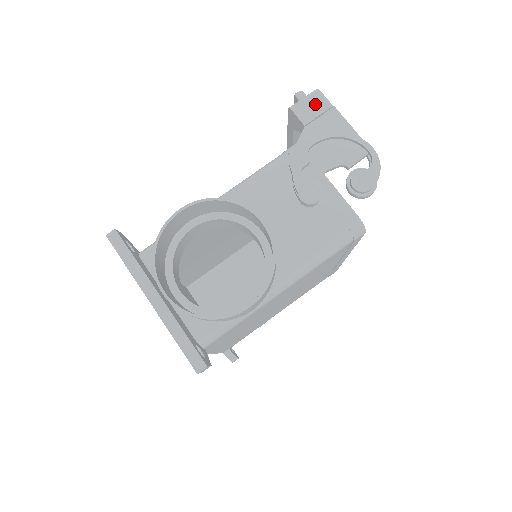
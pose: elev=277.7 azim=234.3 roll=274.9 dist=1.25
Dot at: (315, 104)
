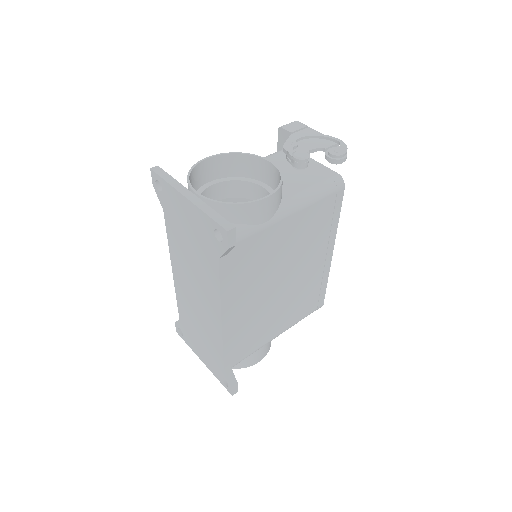
Dot at: (296, 125)
